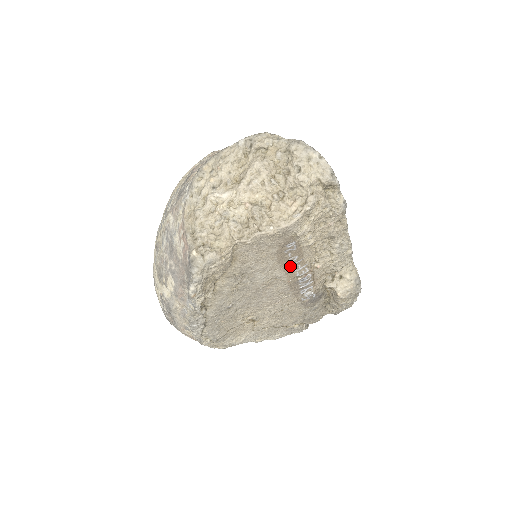
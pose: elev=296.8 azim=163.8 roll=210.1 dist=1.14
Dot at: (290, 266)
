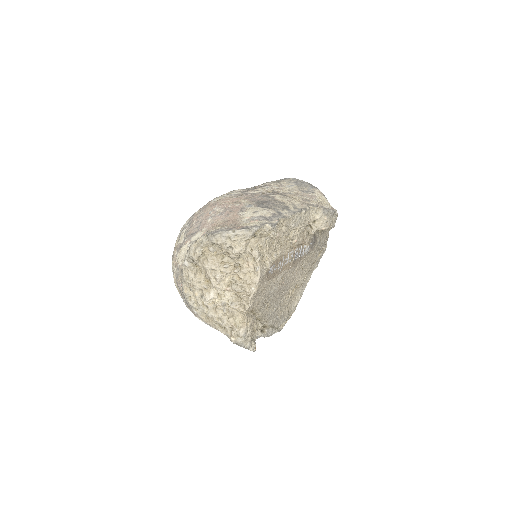
Dot at: (282, 267)
